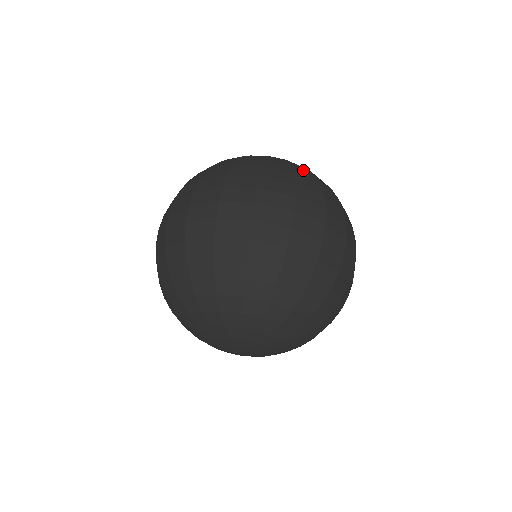
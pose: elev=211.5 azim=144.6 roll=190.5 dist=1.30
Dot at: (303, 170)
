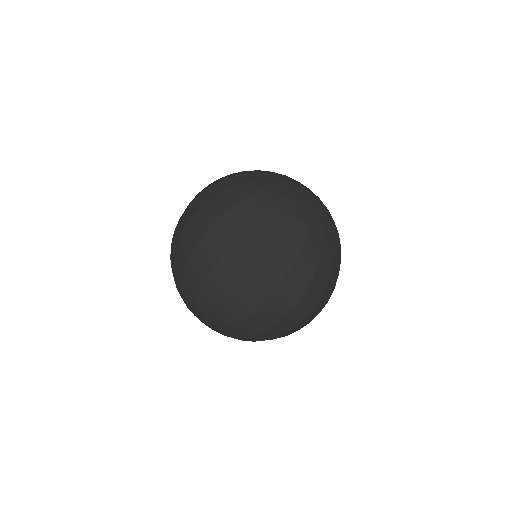
Dot at: (295, 231)
